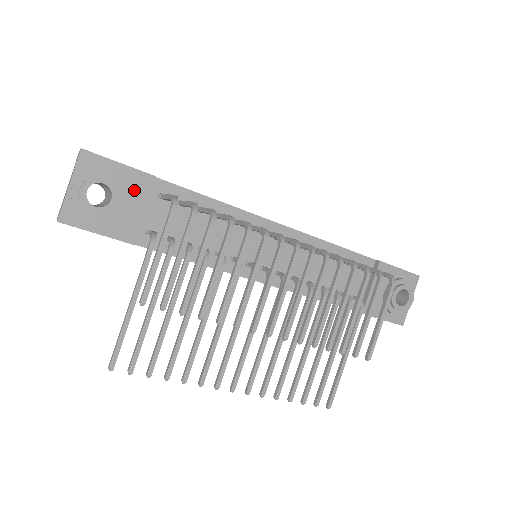
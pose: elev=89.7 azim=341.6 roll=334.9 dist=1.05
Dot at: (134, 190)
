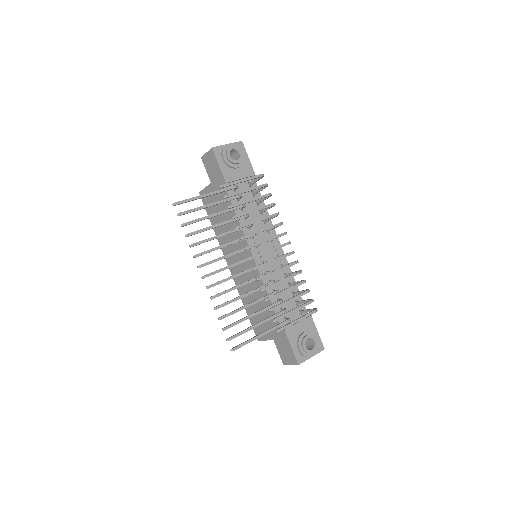
Dot at: (244, 169)
